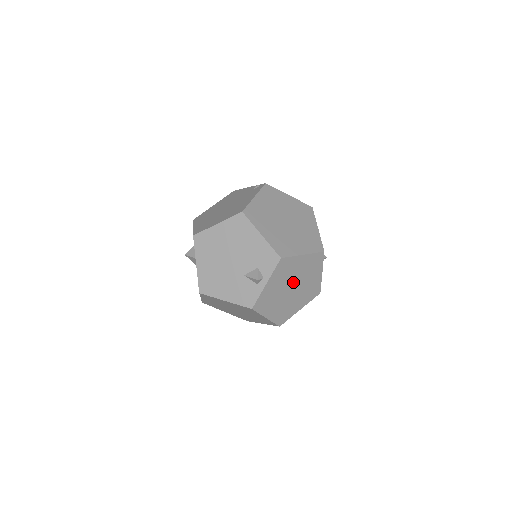
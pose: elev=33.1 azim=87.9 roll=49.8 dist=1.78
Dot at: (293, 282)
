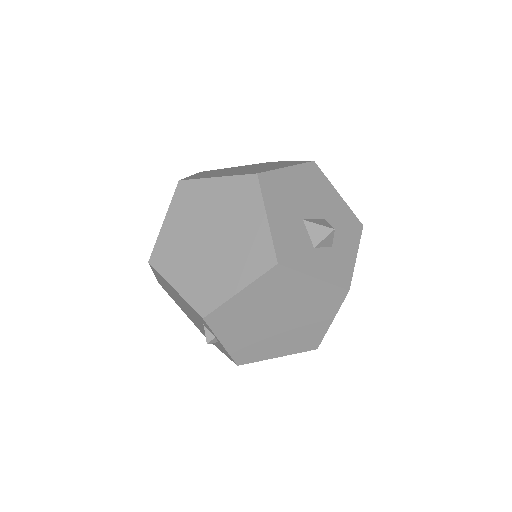
Dot at: (269, 316)
